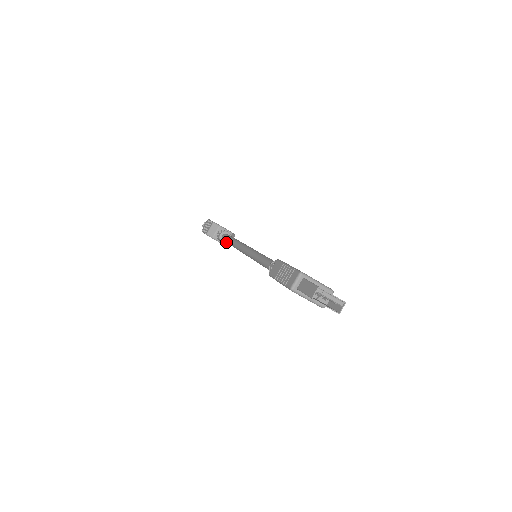
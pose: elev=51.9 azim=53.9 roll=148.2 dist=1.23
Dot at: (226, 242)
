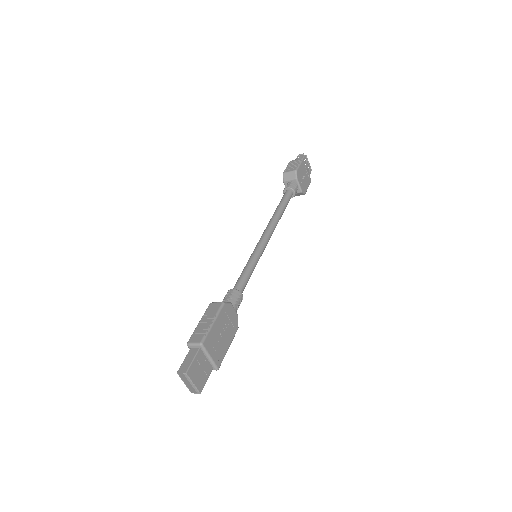
Dot at: occluded
